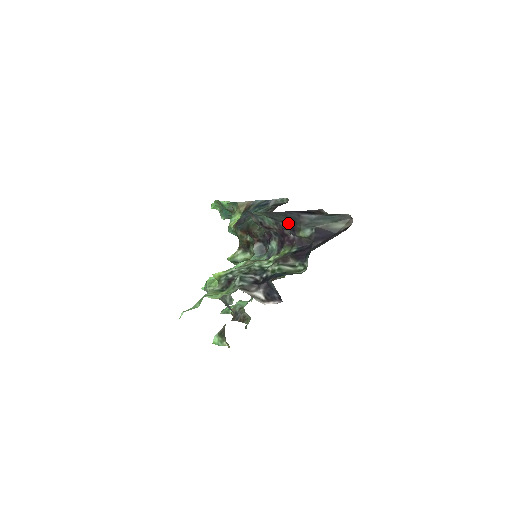
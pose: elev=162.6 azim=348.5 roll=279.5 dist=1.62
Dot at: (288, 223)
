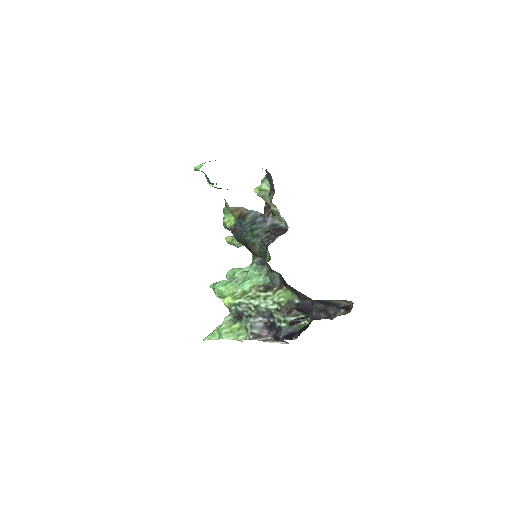
Dot at: occluded
